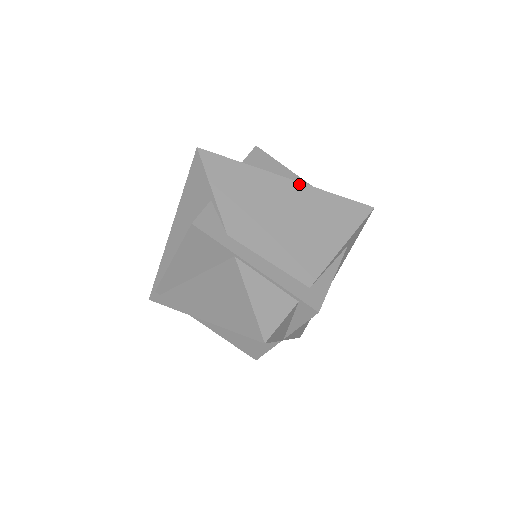
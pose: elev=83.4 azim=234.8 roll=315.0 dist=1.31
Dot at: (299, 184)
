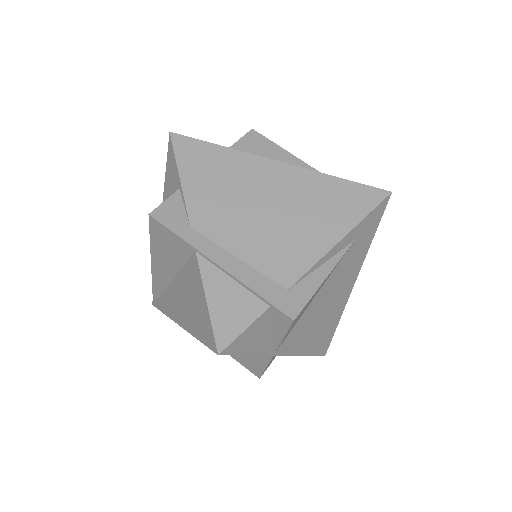
Dot at: (290, 167)
